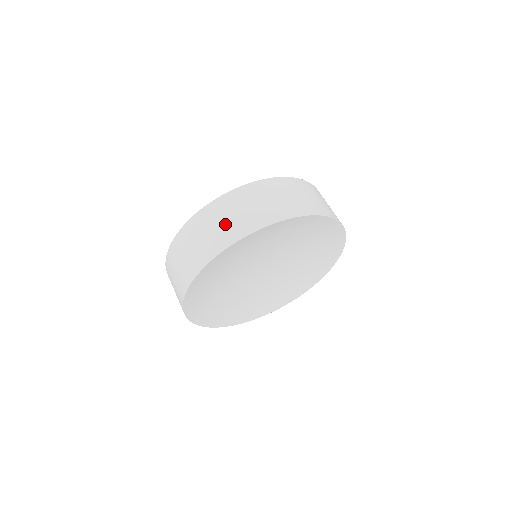
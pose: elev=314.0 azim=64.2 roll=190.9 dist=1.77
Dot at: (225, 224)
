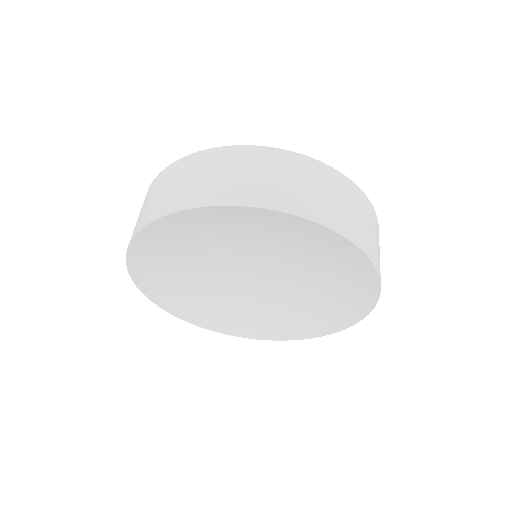
Dot at: (173, 189)
